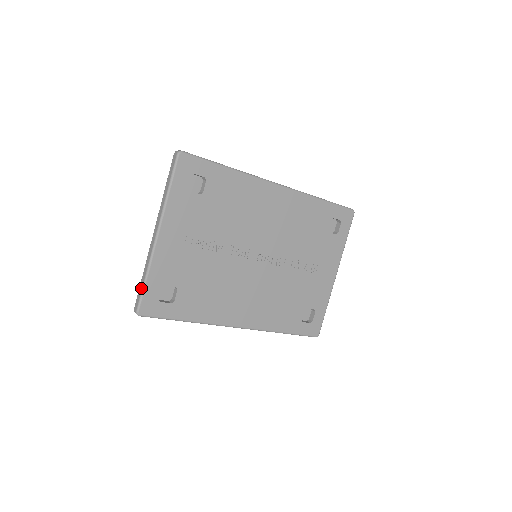
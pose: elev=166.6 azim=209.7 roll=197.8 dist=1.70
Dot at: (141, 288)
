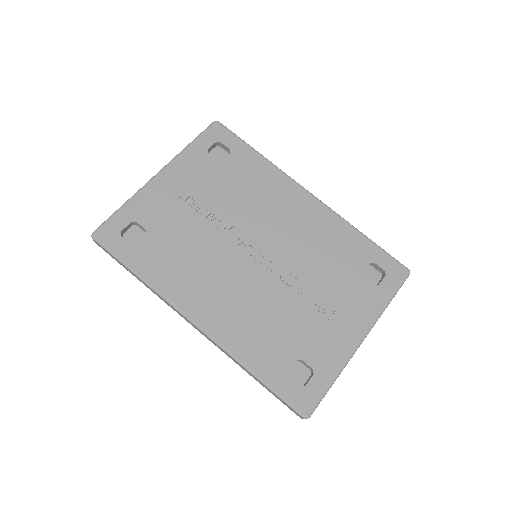
Dot at: (113, 214)
